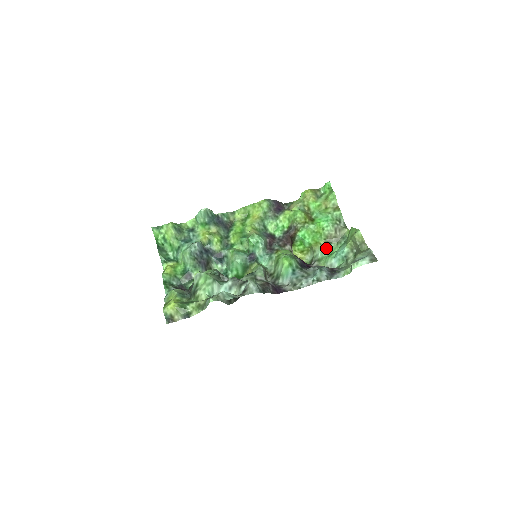
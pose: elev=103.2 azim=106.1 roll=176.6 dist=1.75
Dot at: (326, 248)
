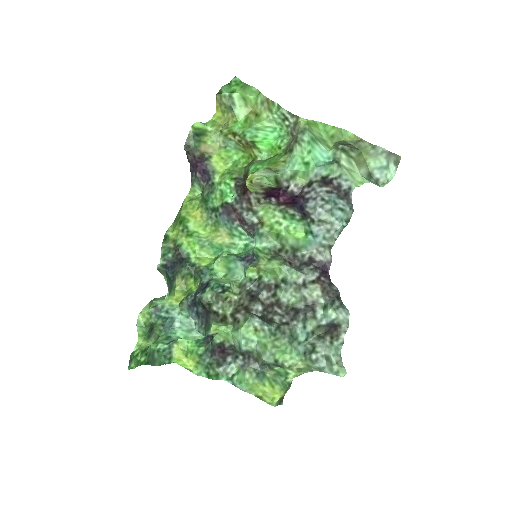
Dot at: (291, 160)
